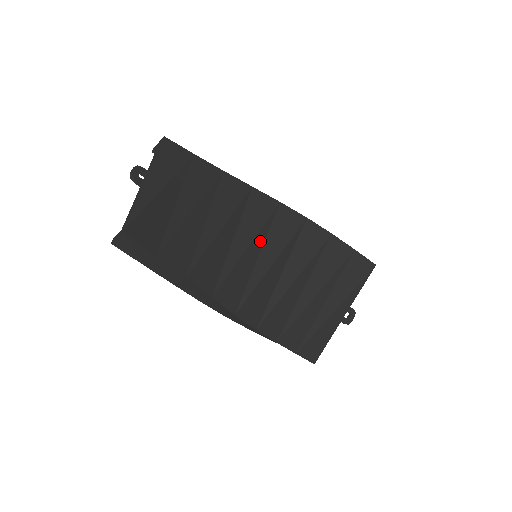
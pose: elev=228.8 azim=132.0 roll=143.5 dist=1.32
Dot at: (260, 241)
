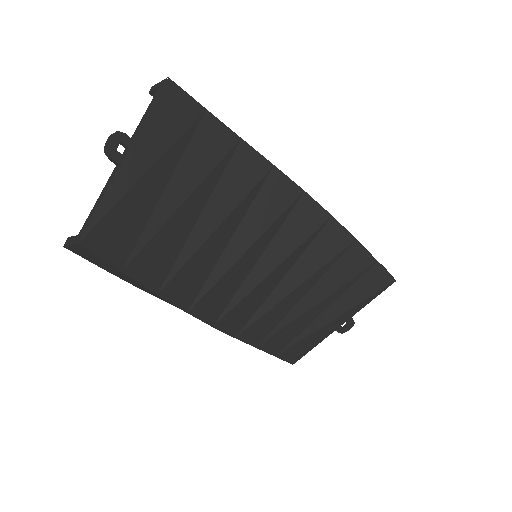
Dot at: (265, 241)
